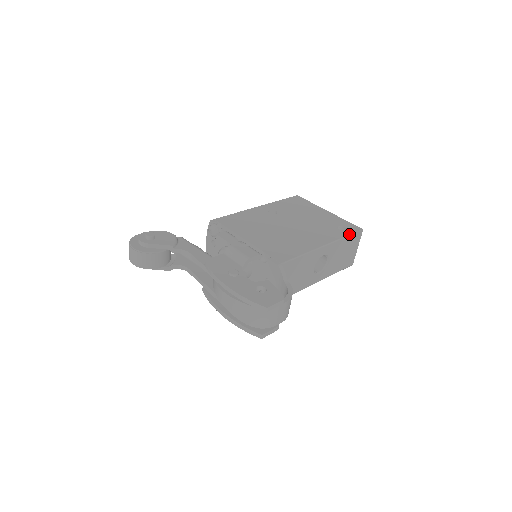
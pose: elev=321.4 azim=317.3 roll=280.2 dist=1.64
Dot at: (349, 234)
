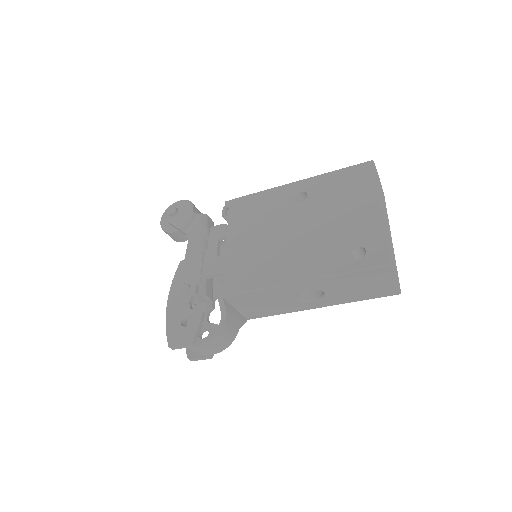
Dot at: (355, 269)
